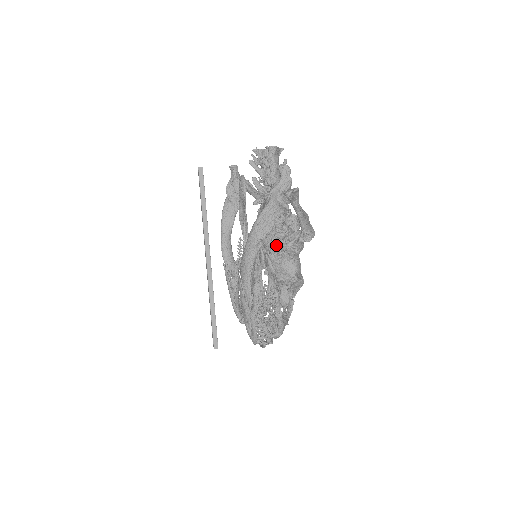
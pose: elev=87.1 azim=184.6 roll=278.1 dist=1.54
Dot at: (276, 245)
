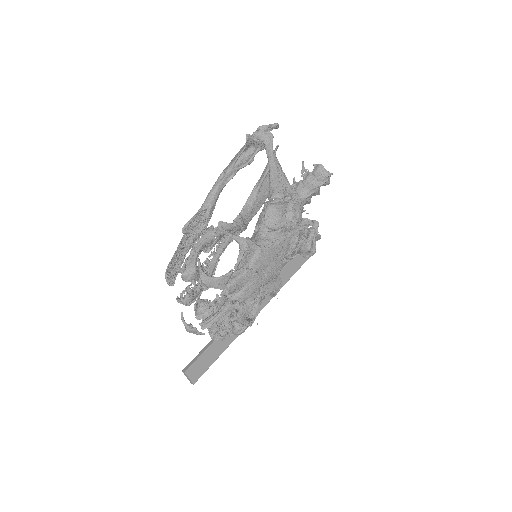
Dot at: occluded
